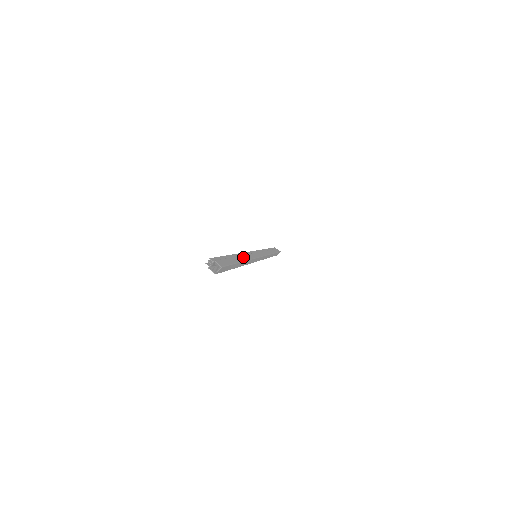
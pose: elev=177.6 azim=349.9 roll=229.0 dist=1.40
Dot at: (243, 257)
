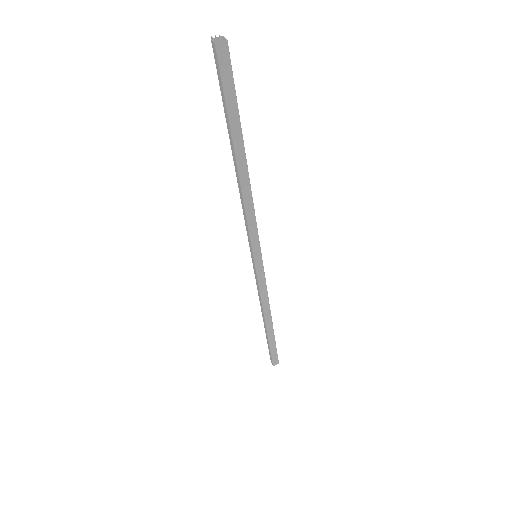
Dot at: (247, 173)
